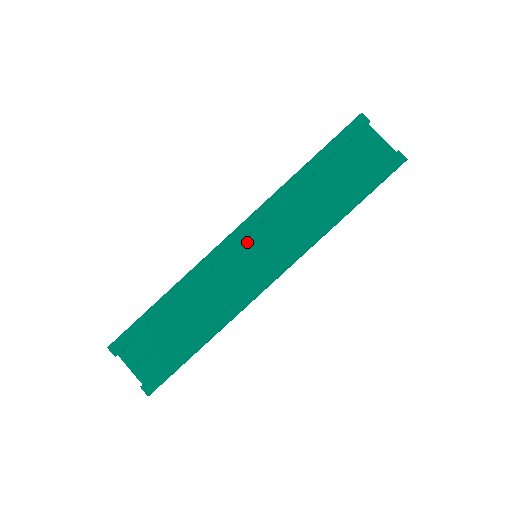
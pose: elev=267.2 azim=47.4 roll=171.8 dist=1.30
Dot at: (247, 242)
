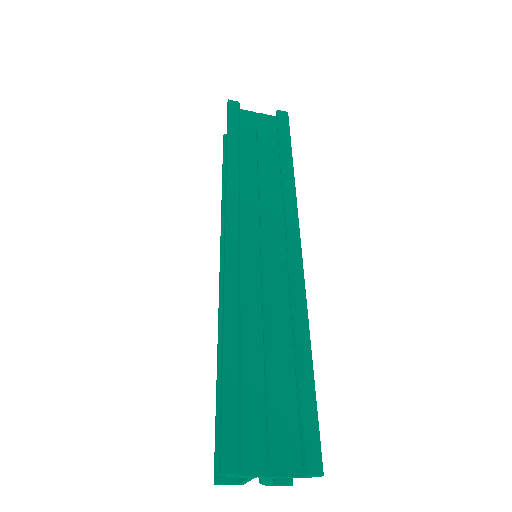
Dot at: (243, 241)
